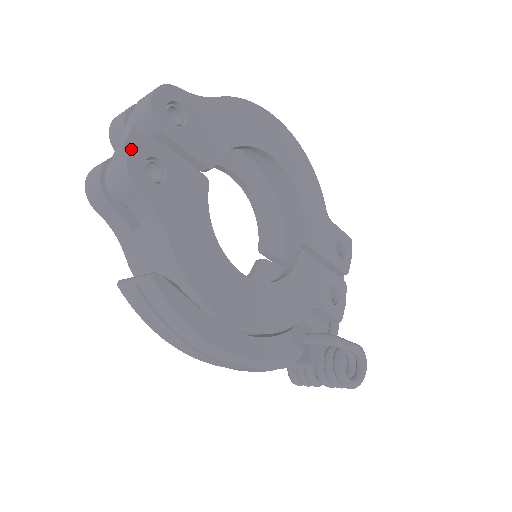
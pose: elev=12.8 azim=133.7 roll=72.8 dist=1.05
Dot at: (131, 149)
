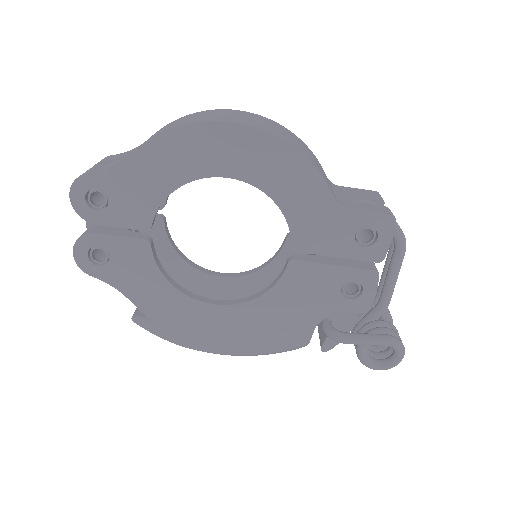
Dot at: (74, 250)
